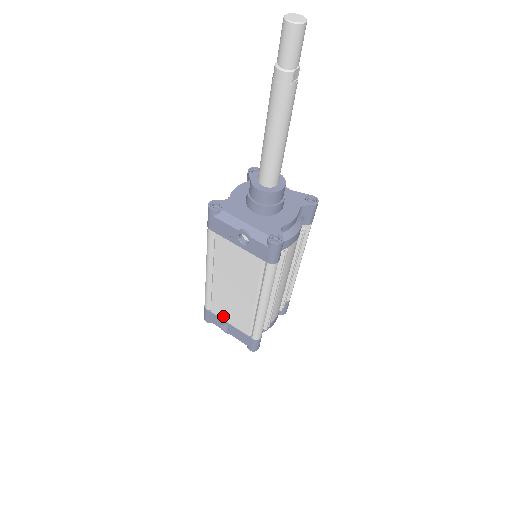
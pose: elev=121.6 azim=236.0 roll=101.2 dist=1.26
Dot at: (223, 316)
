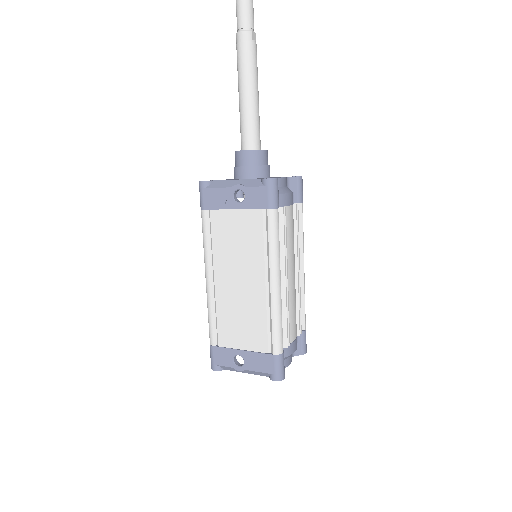
Dot at: (233, 342)
